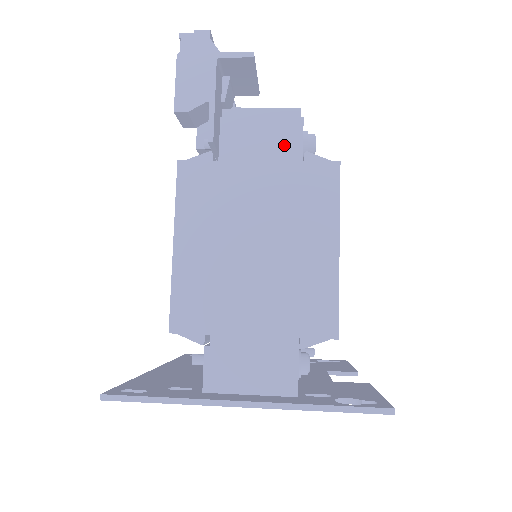
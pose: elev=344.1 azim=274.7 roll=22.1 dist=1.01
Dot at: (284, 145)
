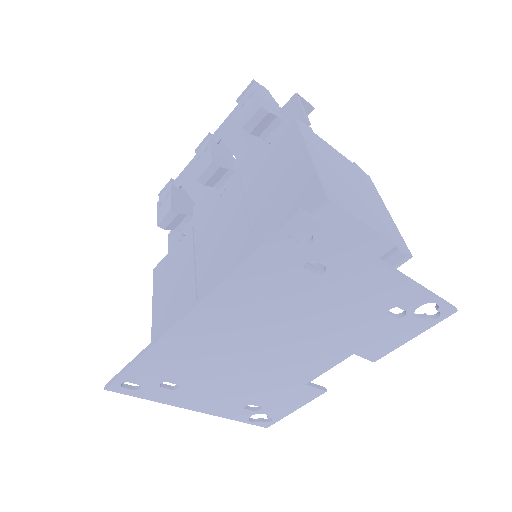
Dot at: occluded
